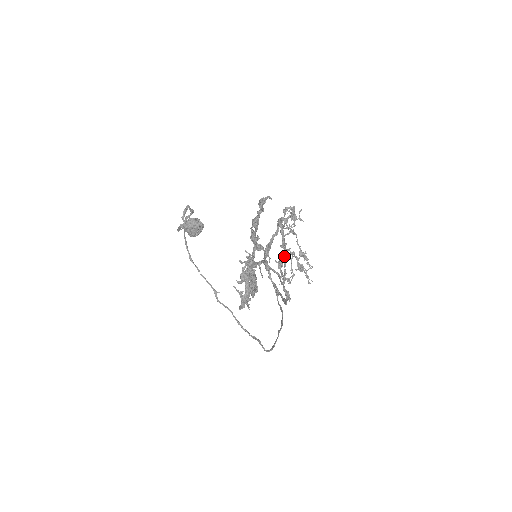
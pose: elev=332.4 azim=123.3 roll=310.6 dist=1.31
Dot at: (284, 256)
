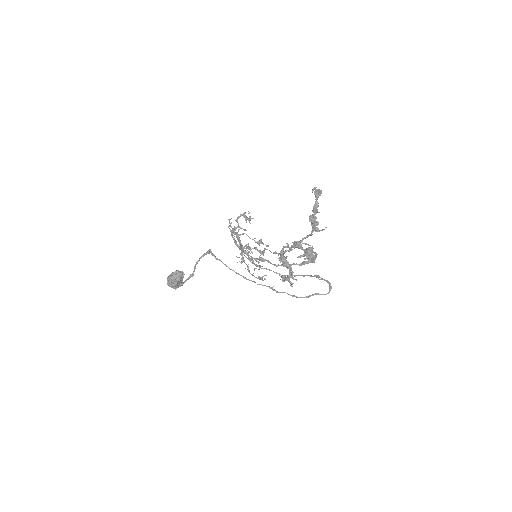
Dot at: occluded
